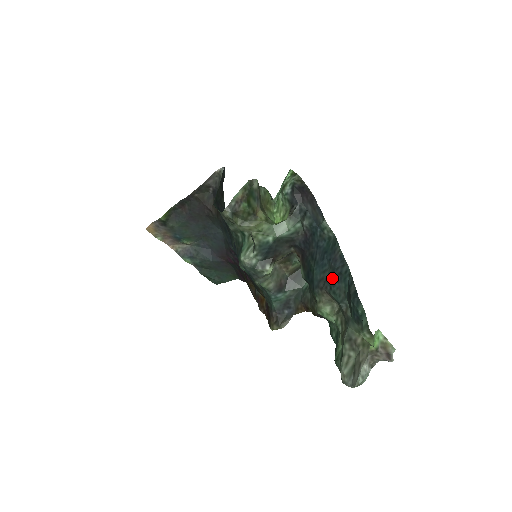
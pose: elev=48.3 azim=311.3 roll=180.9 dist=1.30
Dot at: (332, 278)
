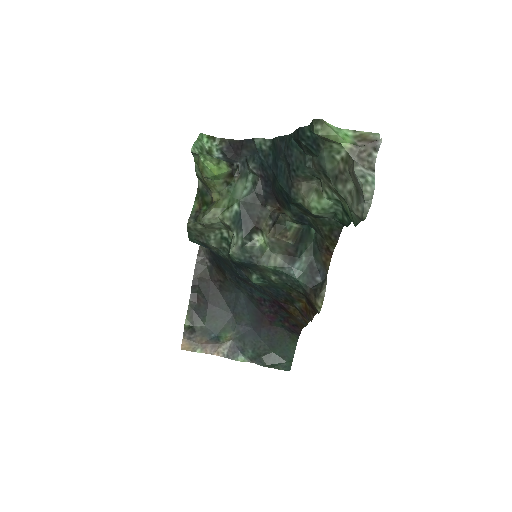
Dot at: (288, 162)
